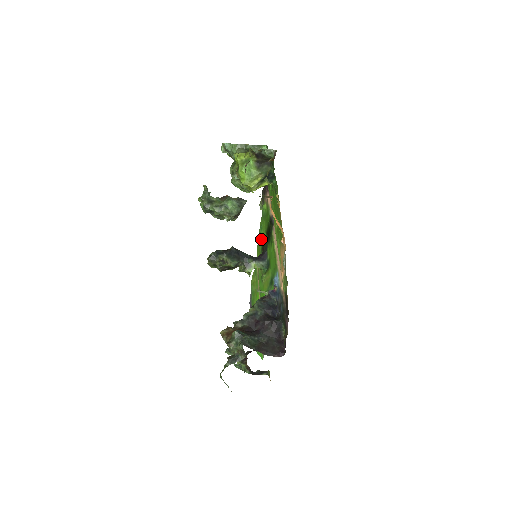
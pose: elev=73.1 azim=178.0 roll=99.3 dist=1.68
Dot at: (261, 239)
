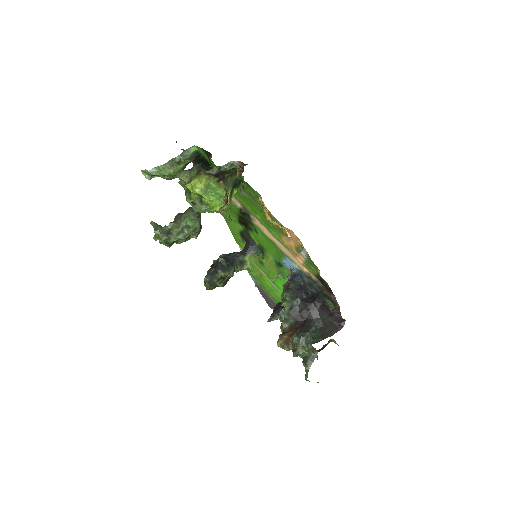
Dot at: (234, 229)
